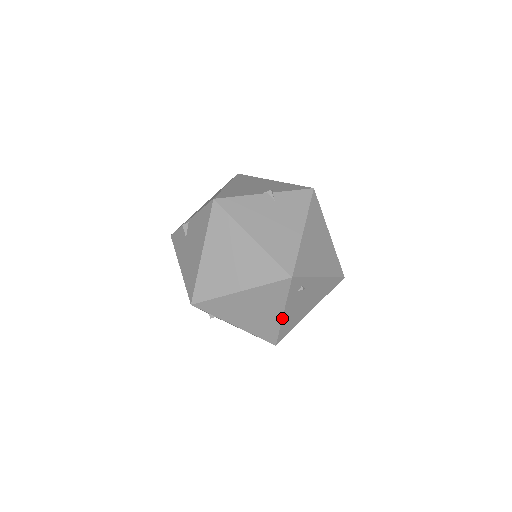
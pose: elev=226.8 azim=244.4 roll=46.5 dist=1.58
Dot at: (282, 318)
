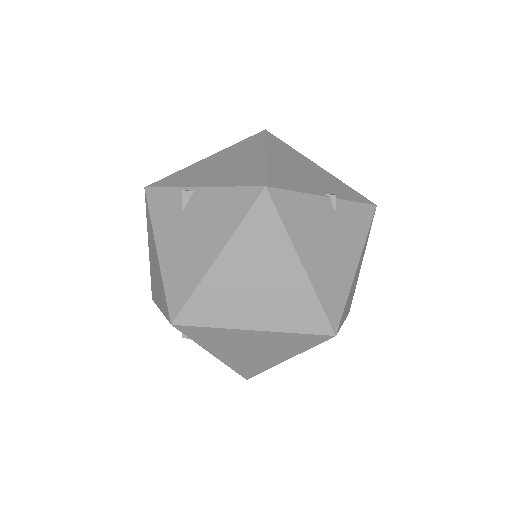
Dot at: (281, 362)
